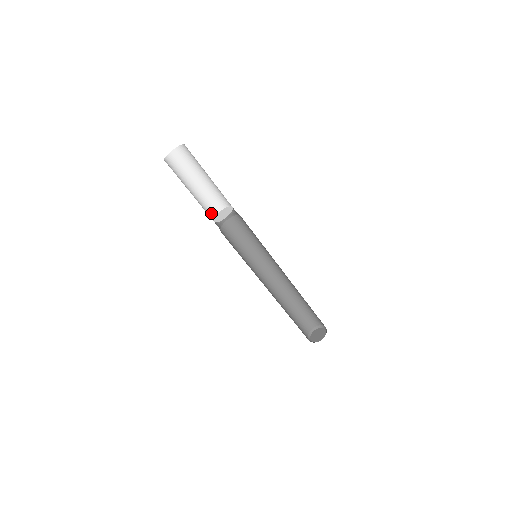
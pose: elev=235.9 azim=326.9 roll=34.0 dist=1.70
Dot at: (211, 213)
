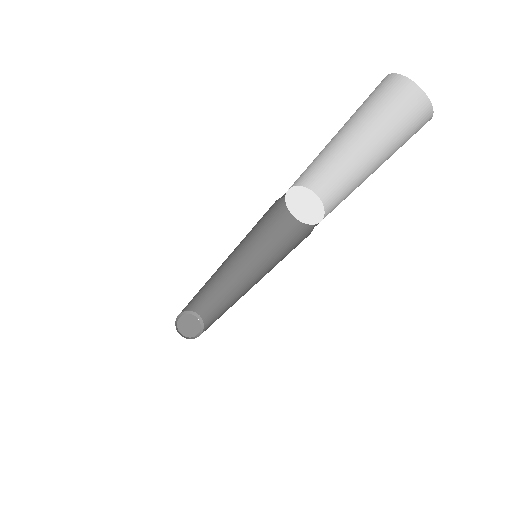
Dot at: occluded
